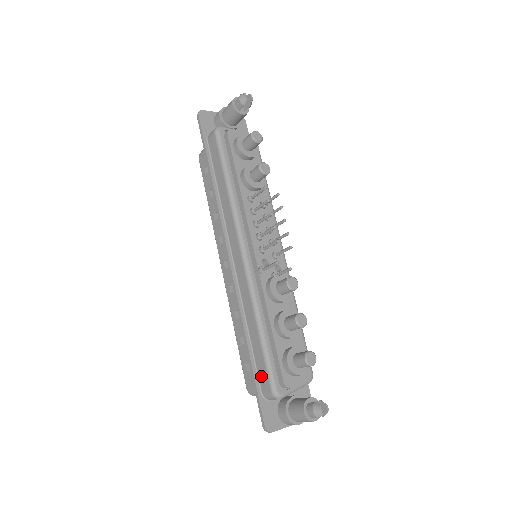
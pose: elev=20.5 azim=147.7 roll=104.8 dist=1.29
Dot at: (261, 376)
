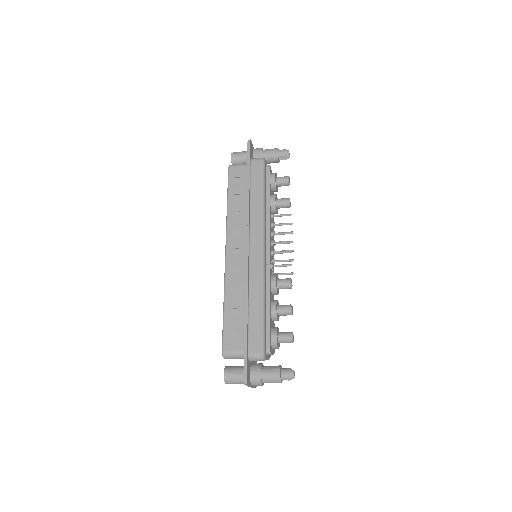
Dot at: (253, 340)
